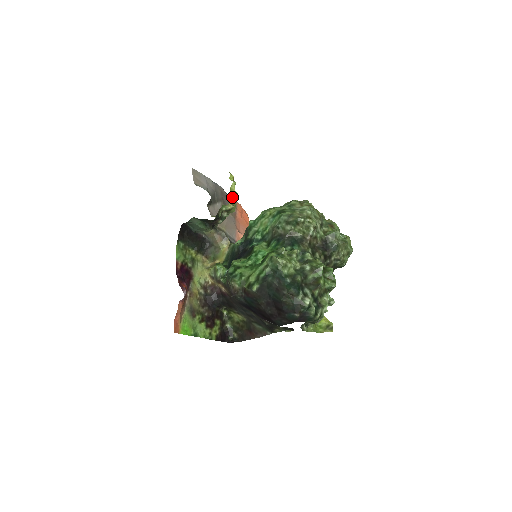
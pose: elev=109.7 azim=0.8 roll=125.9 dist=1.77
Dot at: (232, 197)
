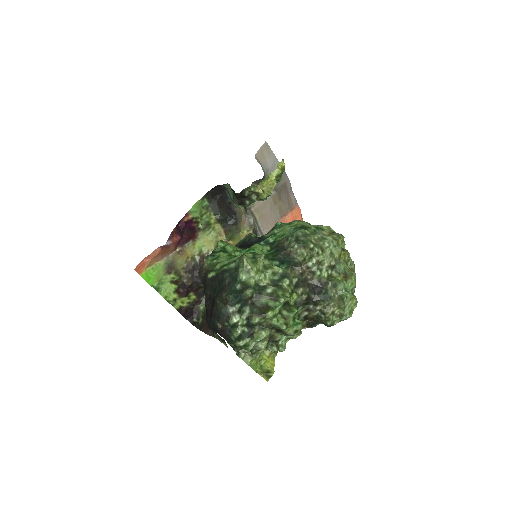
Dot at: (267, 183)
